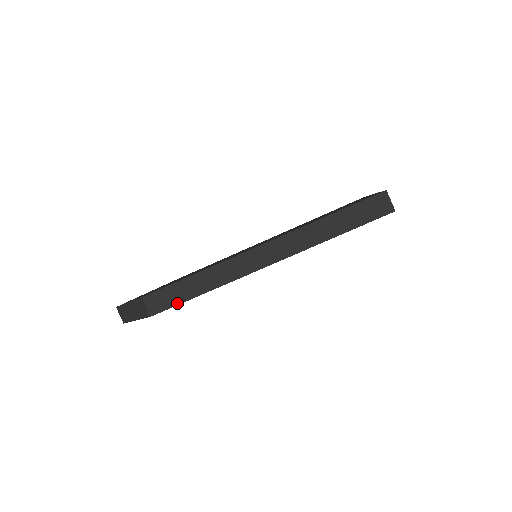
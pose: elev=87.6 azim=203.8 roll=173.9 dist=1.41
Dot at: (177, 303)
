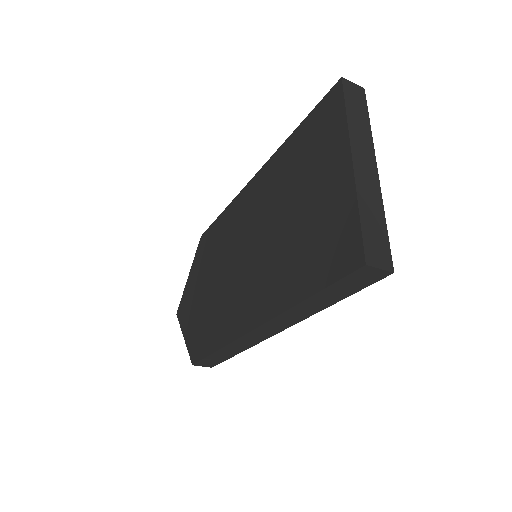
Dot at: (223, 361)
